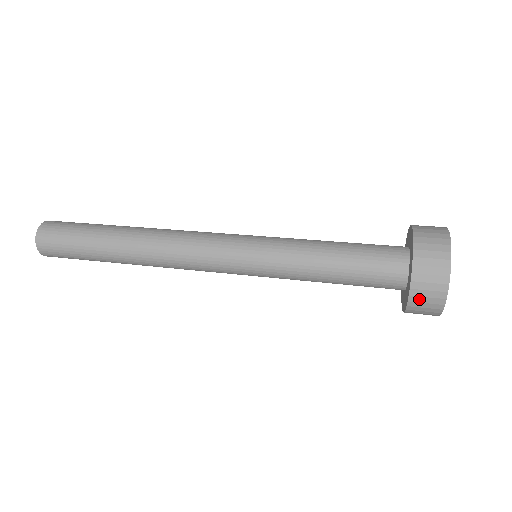
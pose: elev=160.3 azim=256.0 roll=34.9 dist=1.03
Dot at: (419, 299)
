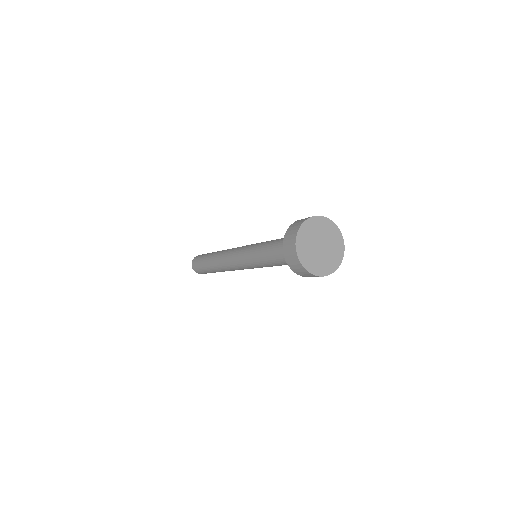
Dot at: (287, 238)
